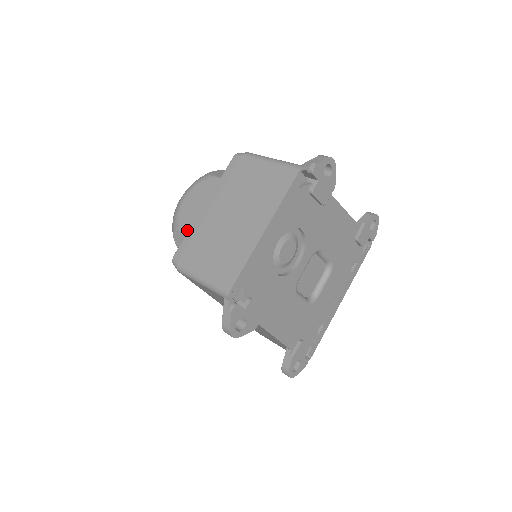
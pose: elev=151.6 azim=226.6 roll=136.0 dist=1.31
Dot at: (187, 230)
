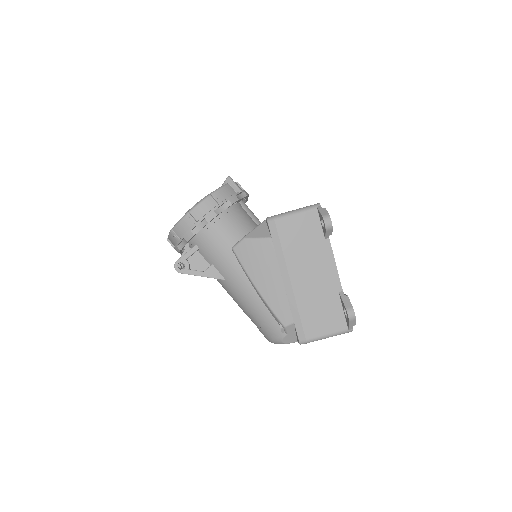
Dot at: occluded
